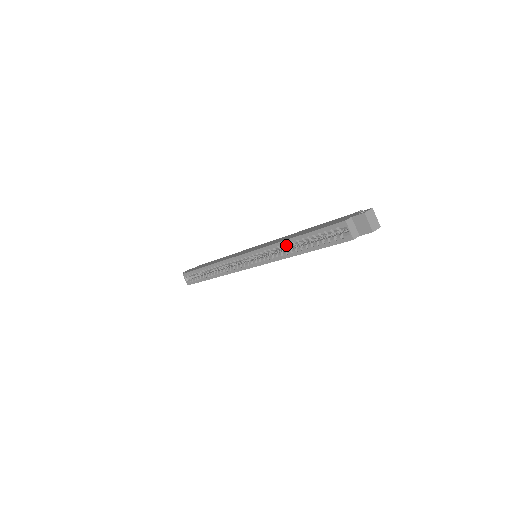
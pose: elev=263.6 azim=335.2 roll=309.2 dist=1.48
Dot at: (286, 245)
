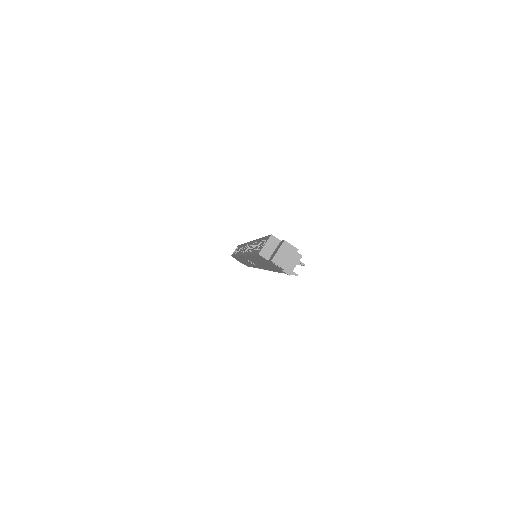
Dot at: occluded
